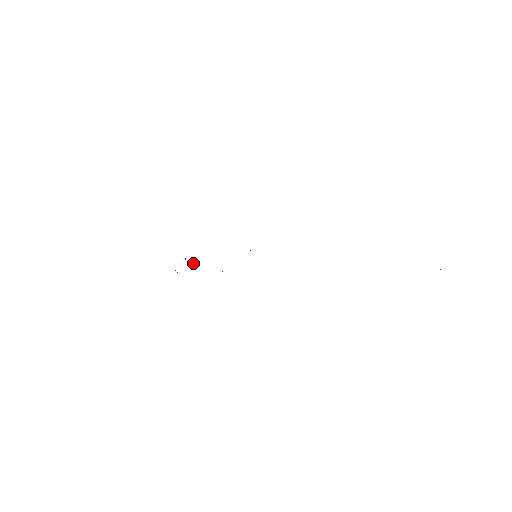
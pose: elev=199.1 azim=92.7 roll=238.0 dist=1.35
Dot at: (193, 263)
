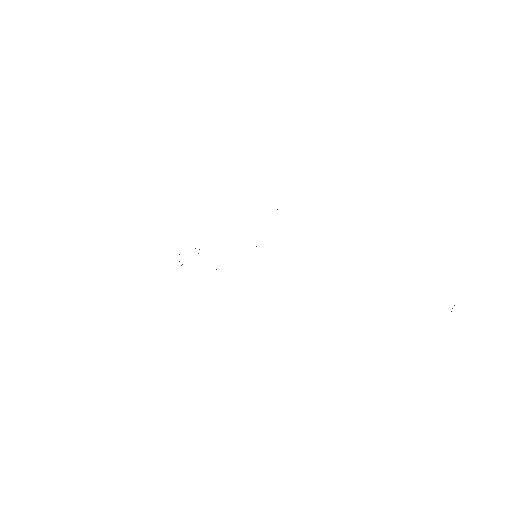
Dot at: occluded
